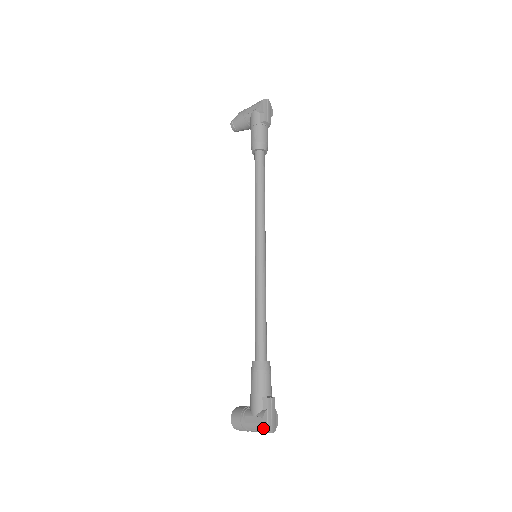
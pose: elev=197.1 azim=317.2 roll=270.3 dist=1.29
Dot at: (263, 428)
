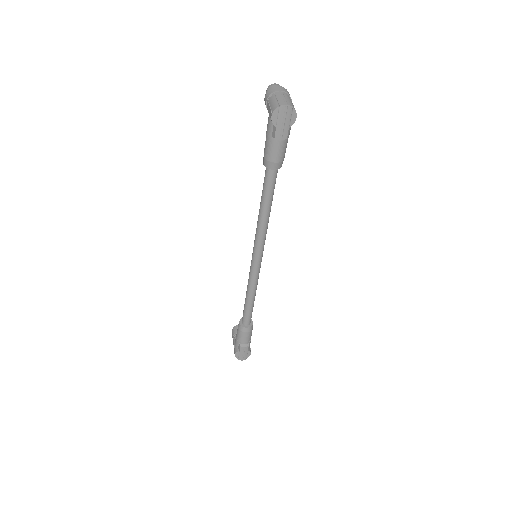
Dot at: (236, 356)
